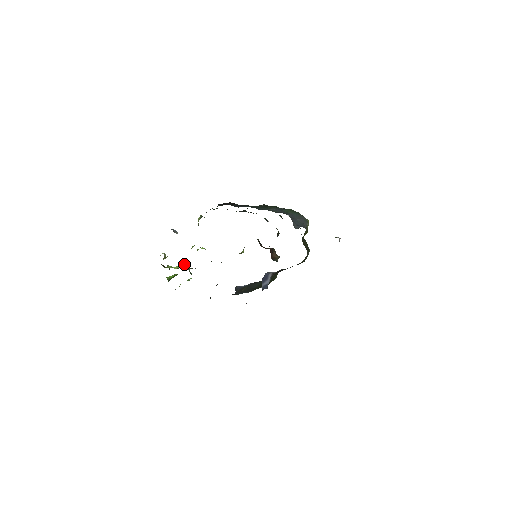
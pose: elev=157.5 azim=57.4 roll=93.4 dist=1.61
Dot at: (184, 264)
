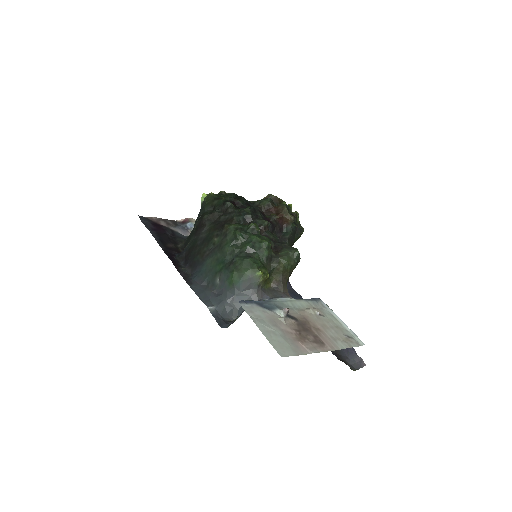
Dot at: occluded
